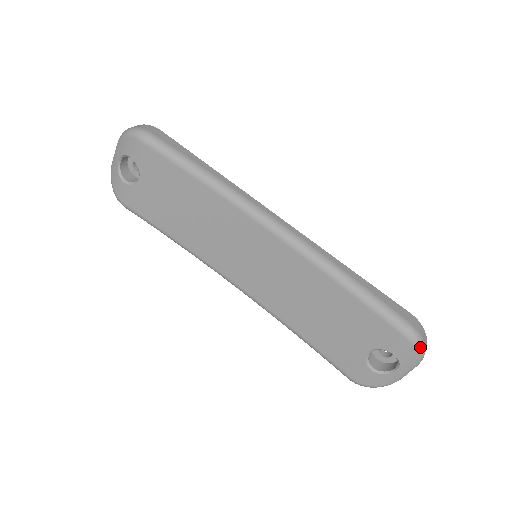
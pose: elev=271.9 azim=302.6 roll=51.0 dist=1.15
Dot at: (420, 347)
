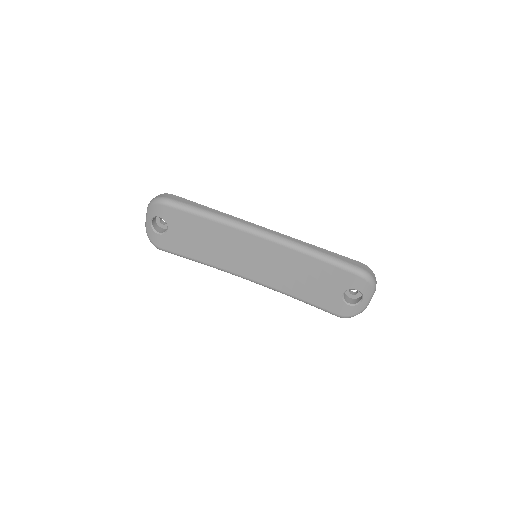
Dot at: (371, 280)
